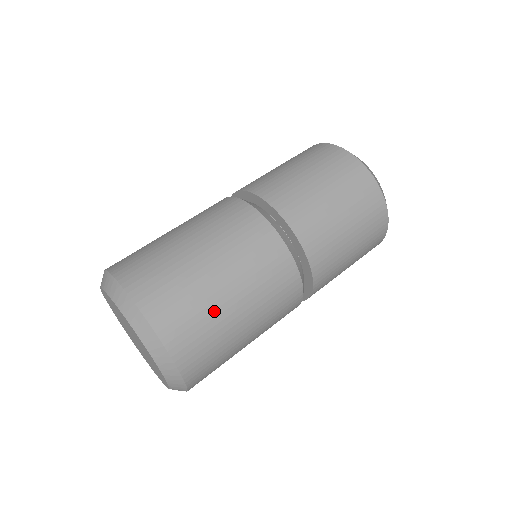
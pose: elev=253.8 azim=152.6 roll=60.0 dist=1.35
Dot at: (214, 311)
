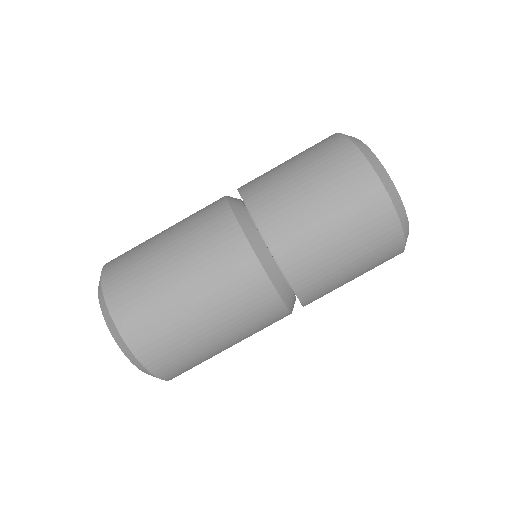
Dot at: (158, 287)
